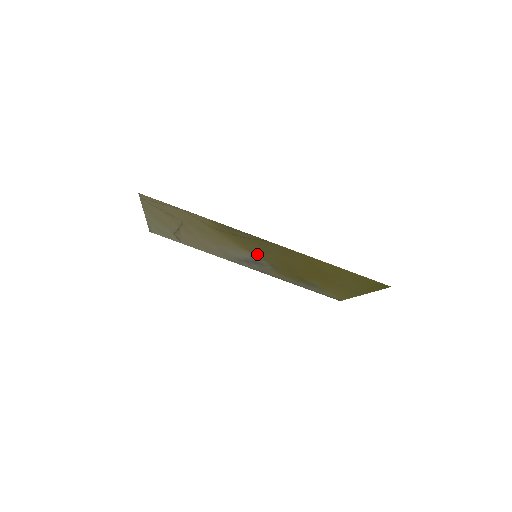
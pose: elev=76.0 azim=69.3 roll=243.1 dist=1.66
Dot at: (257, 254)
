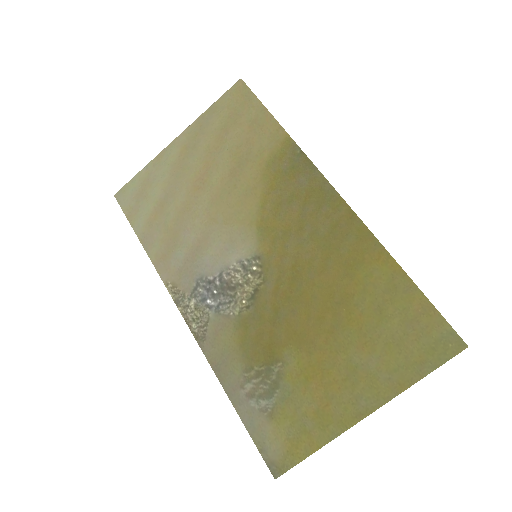
Dot at: (265, 248)
